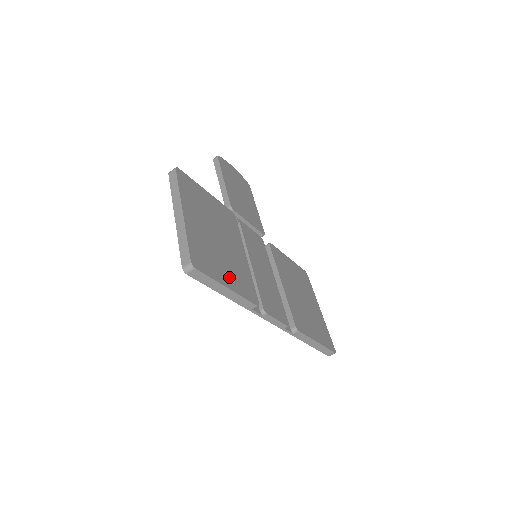
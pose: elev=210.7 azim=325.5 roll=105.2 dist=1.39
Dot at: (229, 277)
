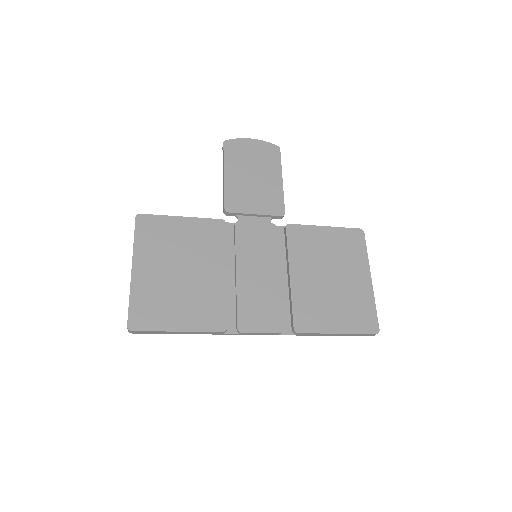
Dot at: (184, 316)
